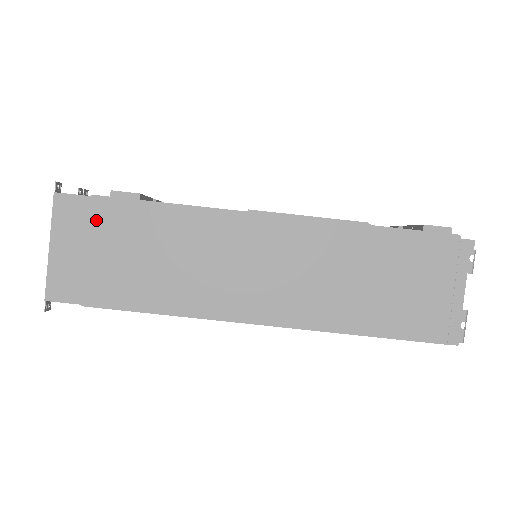
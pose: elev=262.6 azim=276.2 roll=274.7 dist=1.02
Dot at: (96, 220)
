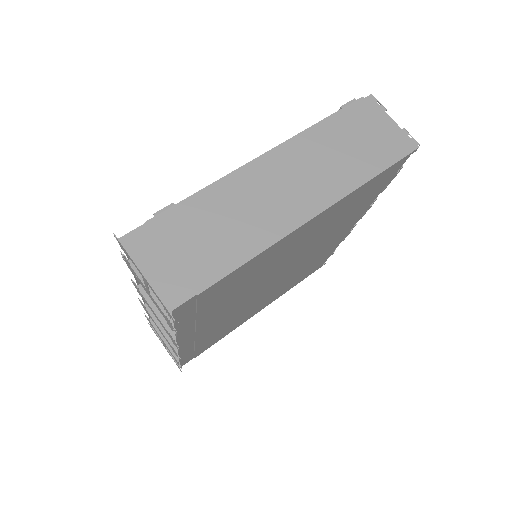
Dot at: (160, 235)
